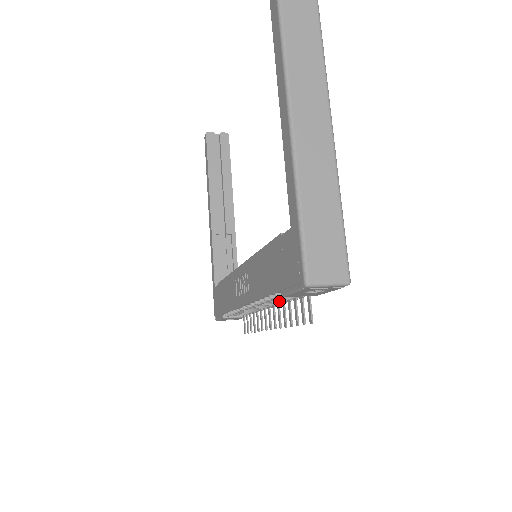
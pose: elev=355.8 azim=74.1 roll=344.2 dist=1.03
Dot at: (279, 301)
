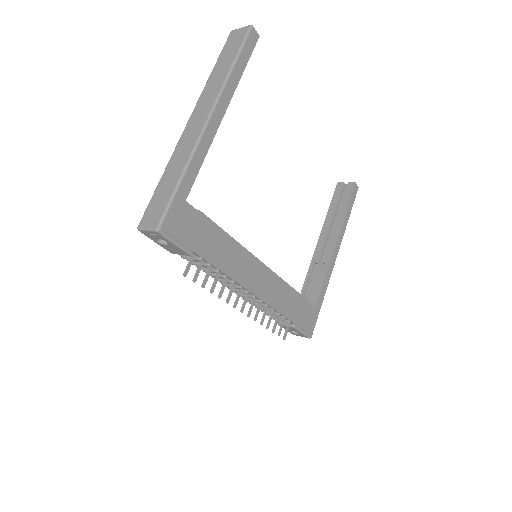
Dot at: occluded
